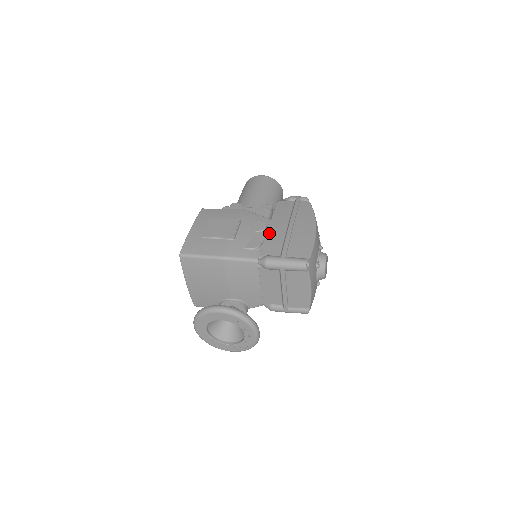
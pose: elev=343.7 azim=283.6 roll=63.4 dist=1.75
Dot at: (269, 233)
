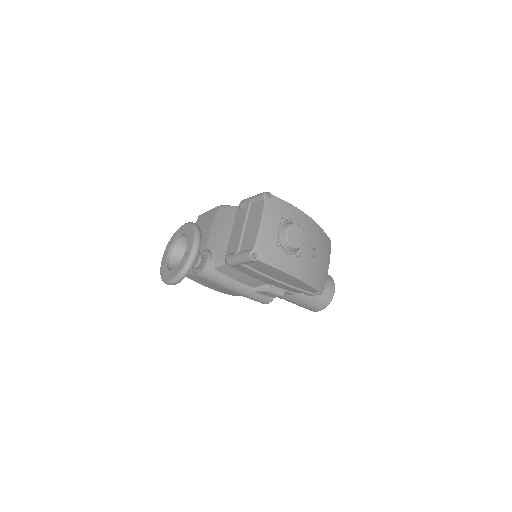
Dot at: occluded
